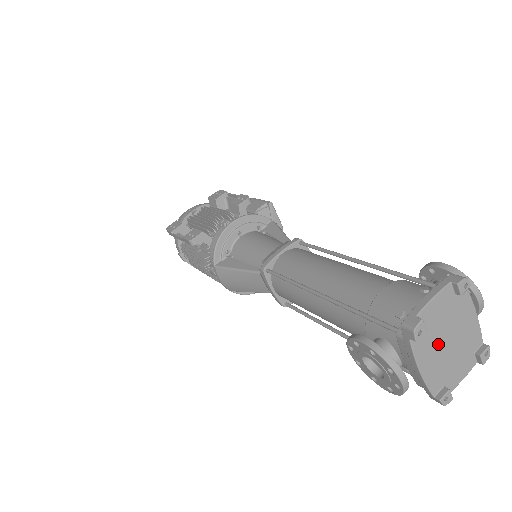
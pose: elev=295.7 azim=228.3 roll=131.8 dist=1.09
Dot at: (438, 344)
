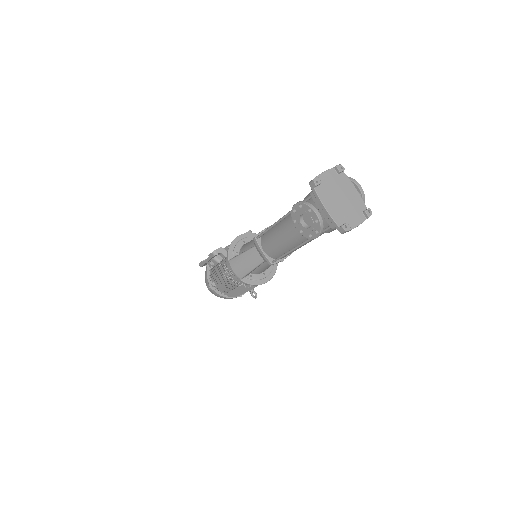
Dot at: (334, 197)
